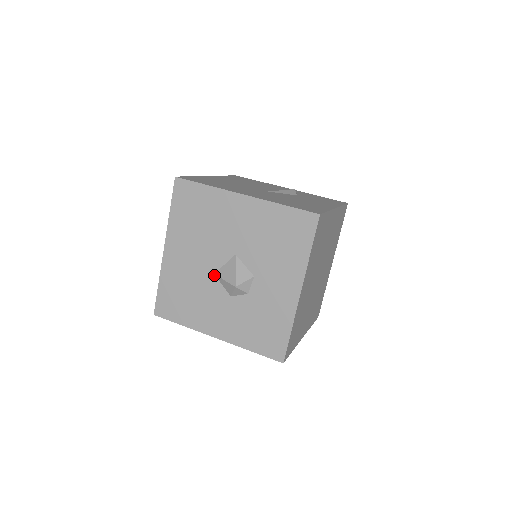
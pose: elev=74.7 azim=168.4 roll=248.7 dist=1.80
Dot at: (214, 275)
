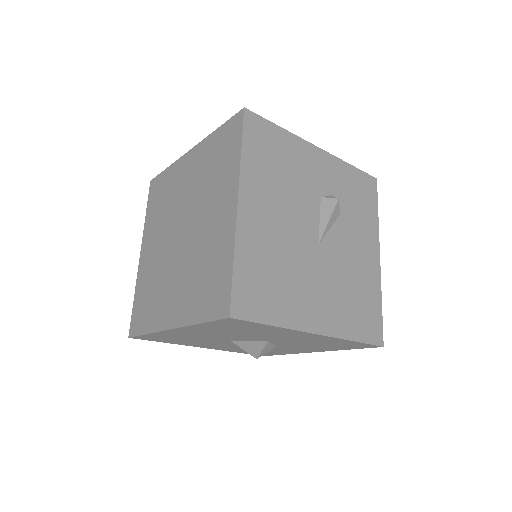
Dot at: (230, 341)
